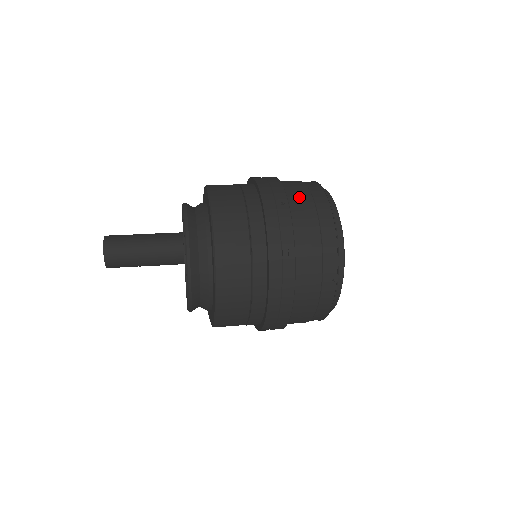
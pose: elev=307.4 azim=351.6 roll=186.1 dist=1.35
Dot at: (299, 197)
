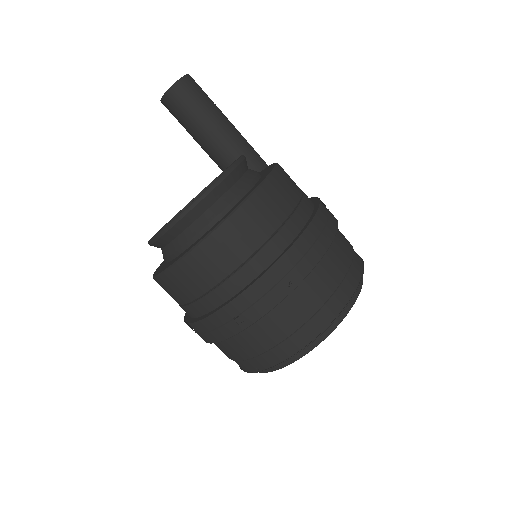
Dot at: (315, 289)
